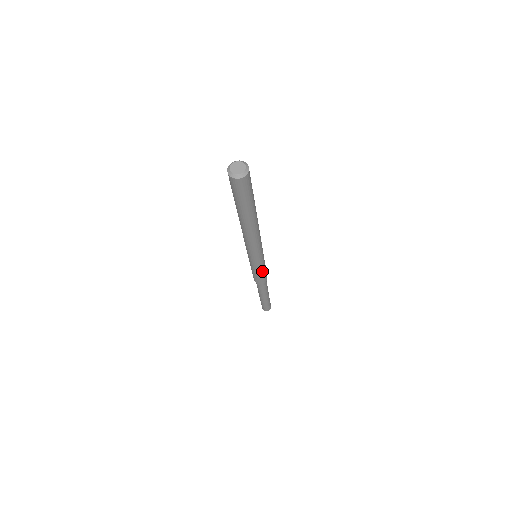
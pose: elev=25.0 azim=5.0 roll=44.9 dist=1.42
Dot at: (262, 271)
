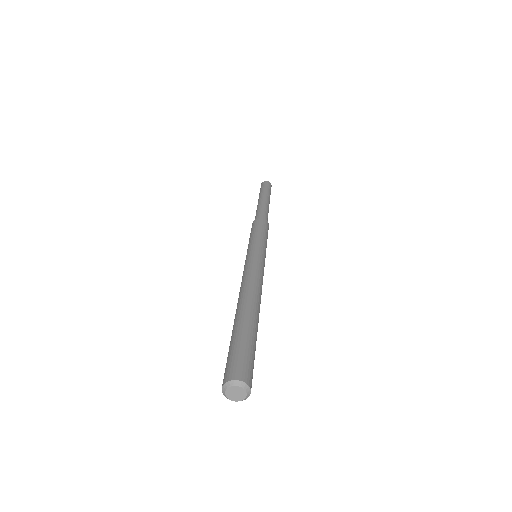
Dot at: occluded
